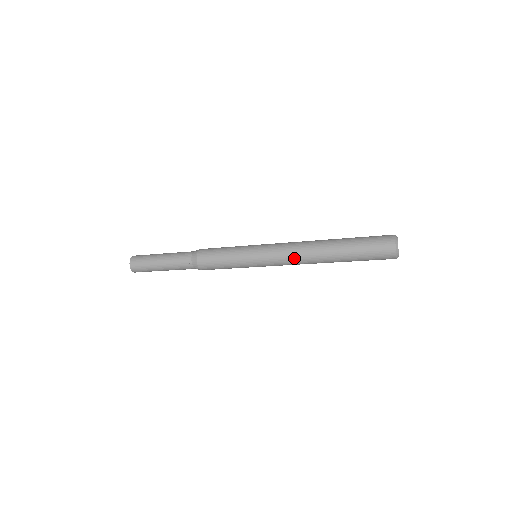
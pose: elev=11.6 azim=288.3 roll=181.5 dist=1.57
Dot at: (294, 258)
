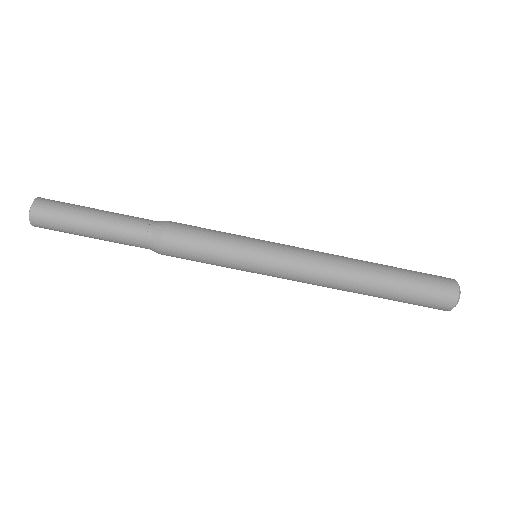
Dot at: (320, 274)
